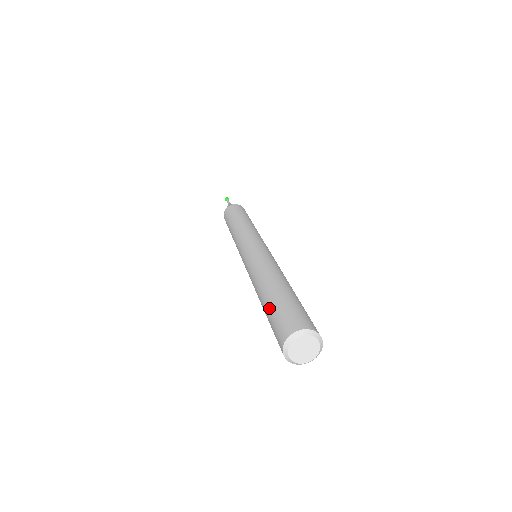
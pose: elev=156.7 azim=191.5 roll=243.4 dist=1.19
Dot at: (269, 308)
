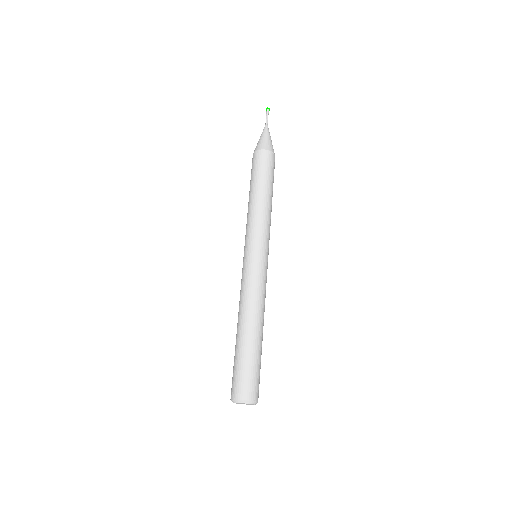
Dot at: occluded
